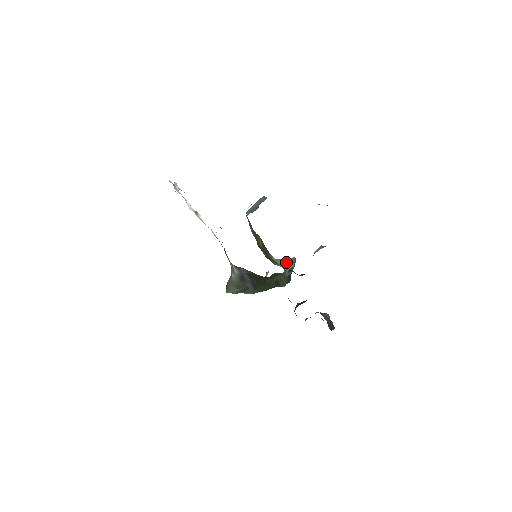
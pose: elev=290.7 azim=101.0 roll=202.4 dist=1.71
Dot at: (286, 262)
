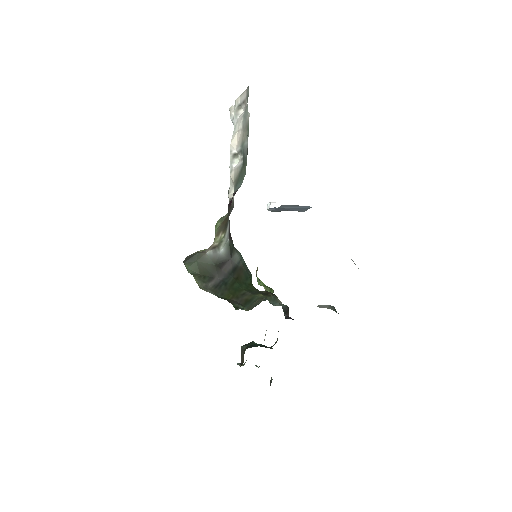
Dot at: (268, 288)
